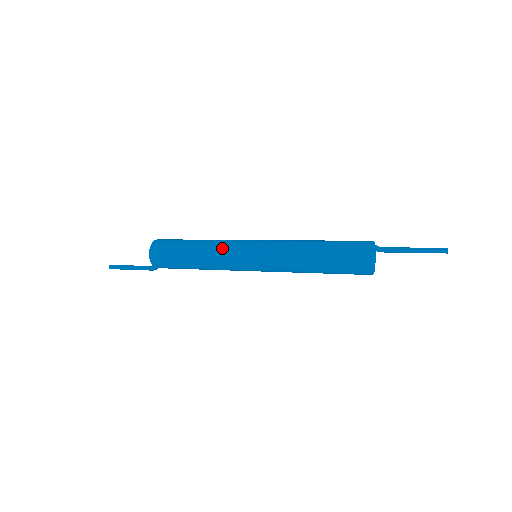
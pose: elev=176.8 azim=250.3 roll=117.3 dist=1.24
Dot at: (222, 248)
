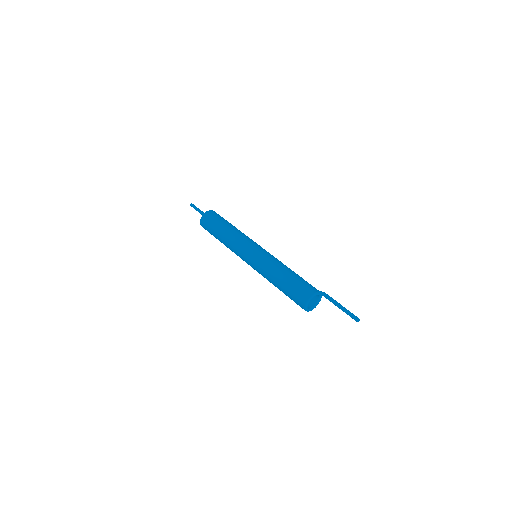
Dot at: (233, 250)
